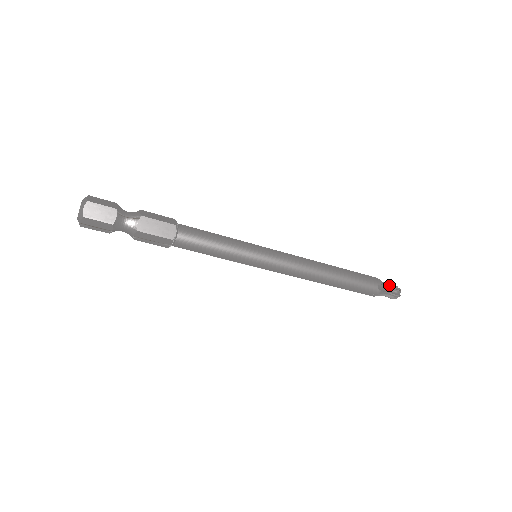
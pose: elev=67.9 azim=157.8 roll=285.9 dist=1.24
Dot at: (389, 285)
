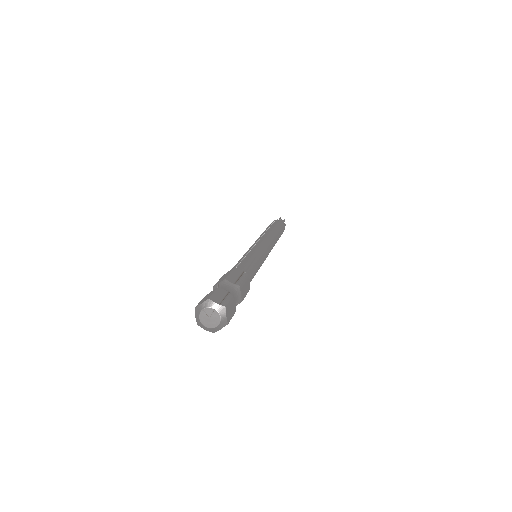
Dot at: occluded
